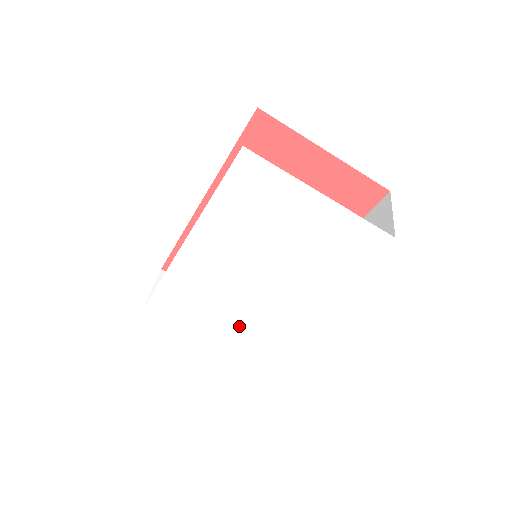
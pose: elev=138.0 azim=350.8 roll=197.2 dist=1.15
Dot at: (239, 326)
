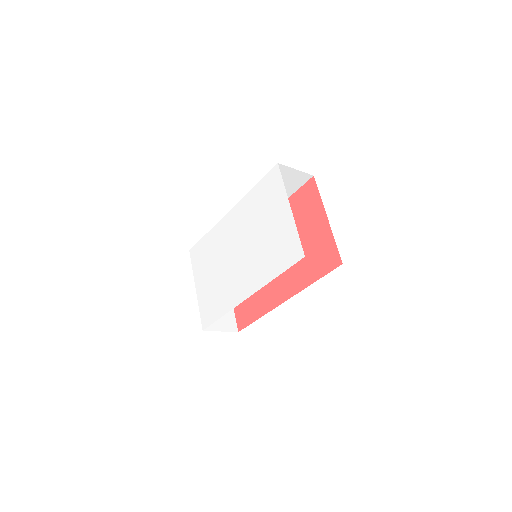
Dot at: (215, 288)
